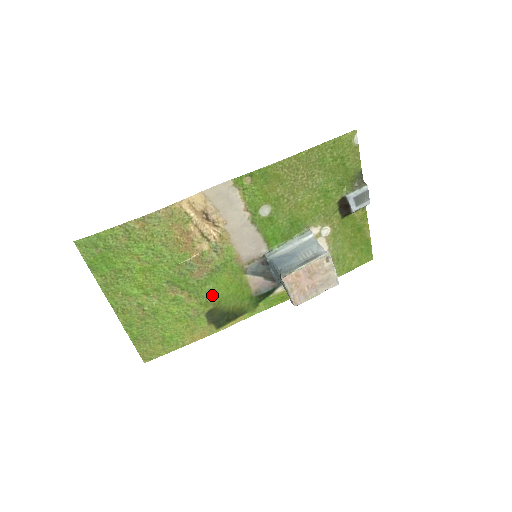
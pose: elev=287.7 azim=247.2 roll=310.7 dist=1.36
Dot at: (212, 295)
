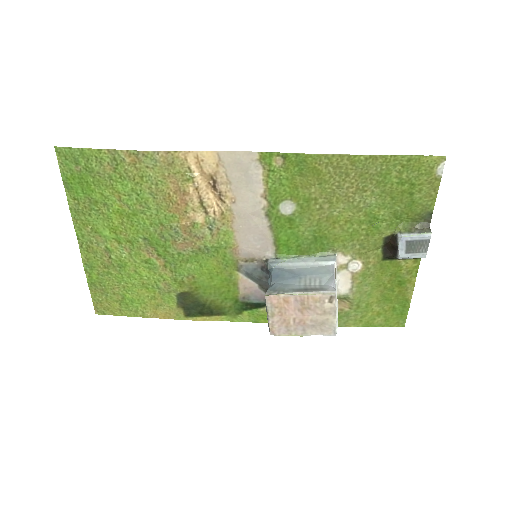
Dot at: (191, 277)
